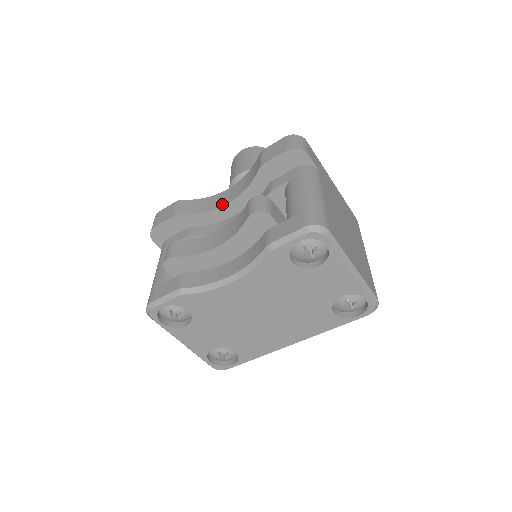
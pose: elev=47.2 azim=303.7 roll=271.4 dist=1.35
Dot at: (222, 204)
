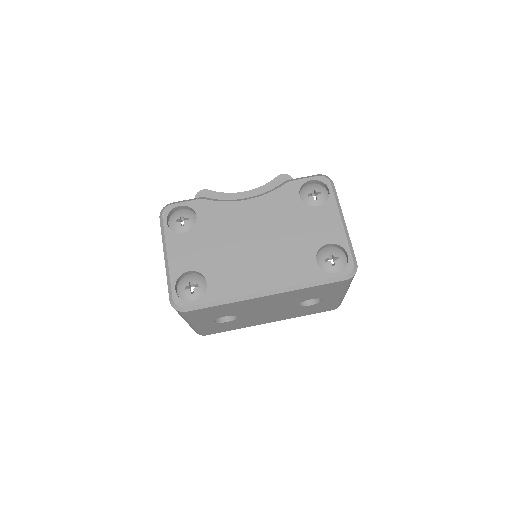
Dot at: occluded
